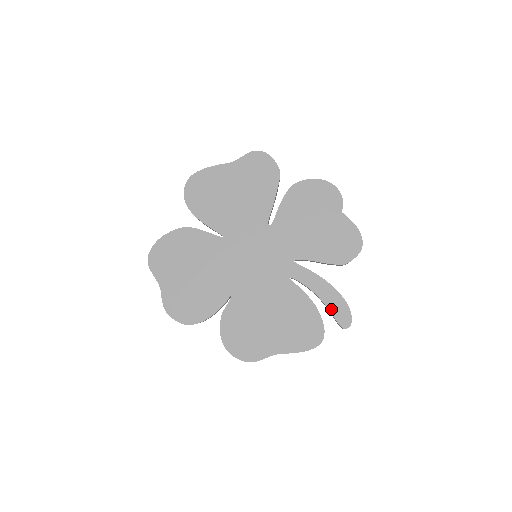
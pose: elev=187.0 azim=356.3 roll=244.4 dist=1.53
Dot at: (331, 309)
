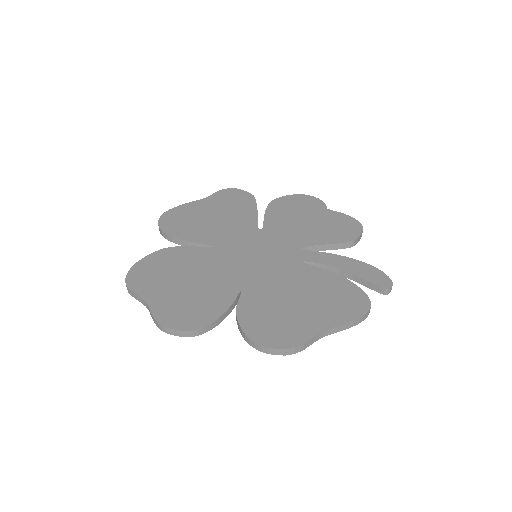
Dot at: (362, 276)
